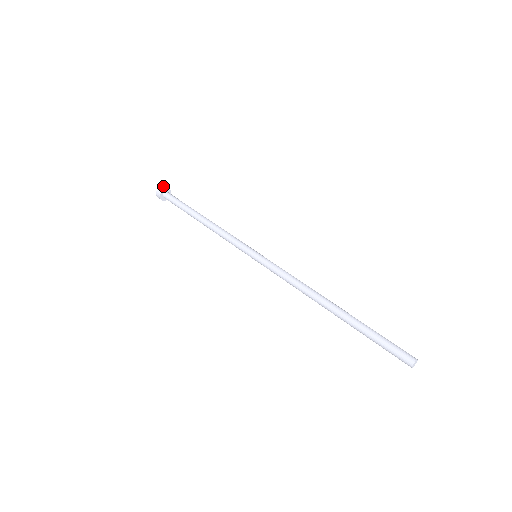
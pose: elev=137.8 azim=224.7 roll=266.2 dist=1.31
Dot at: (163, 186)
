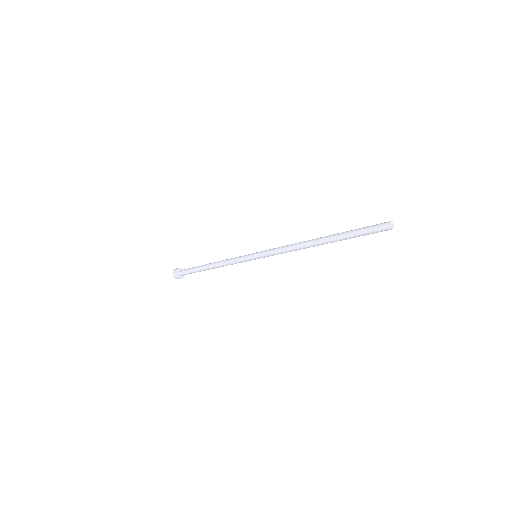
Dot at: occluded
